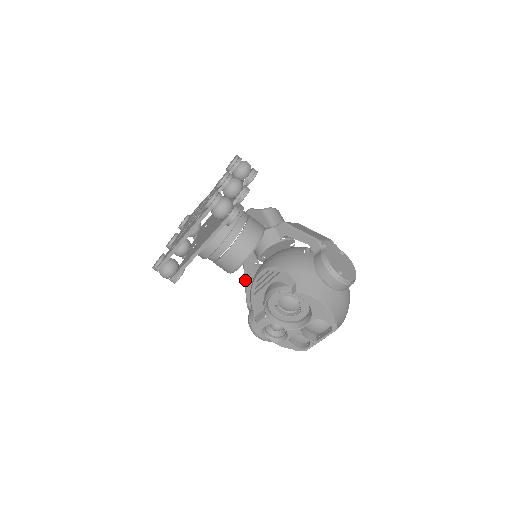
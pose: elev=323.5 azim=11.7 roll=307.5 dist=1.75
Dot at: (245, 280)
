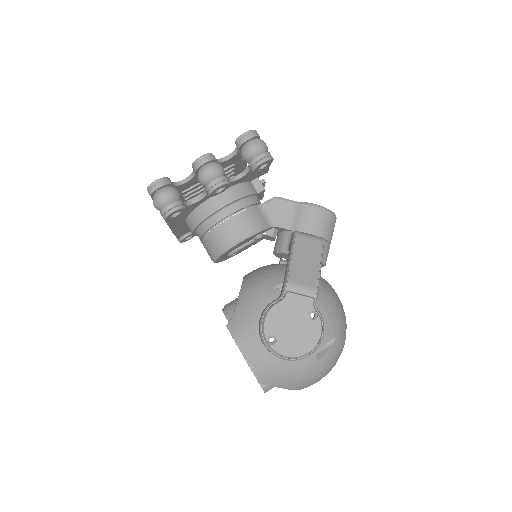
Dot at: occluded
